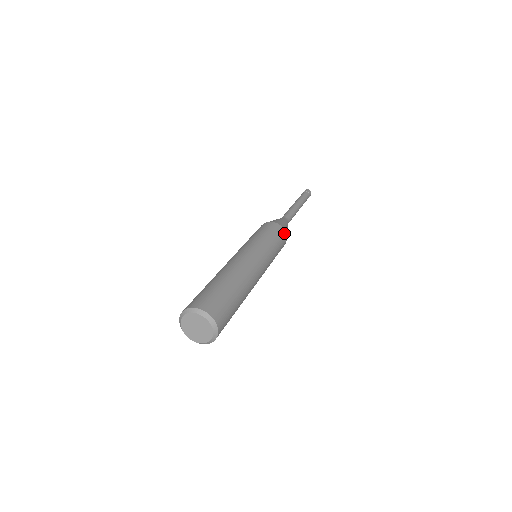
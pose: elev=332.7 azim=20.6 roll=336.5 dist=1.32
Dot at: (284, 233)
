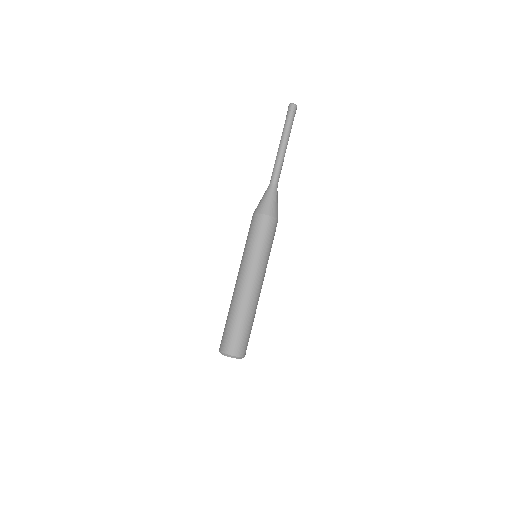
Dot at: (270, 219)
